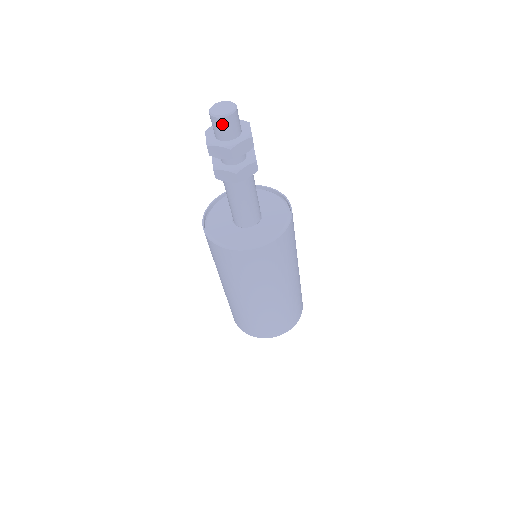
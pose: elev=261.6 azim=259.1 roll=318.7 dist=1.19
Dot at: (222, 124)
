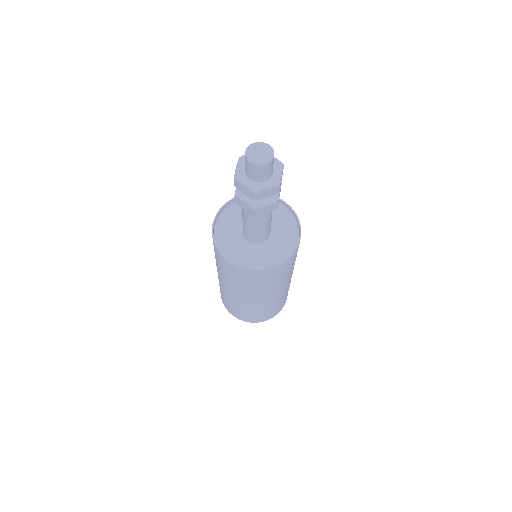
Dot at: (254, 169)
